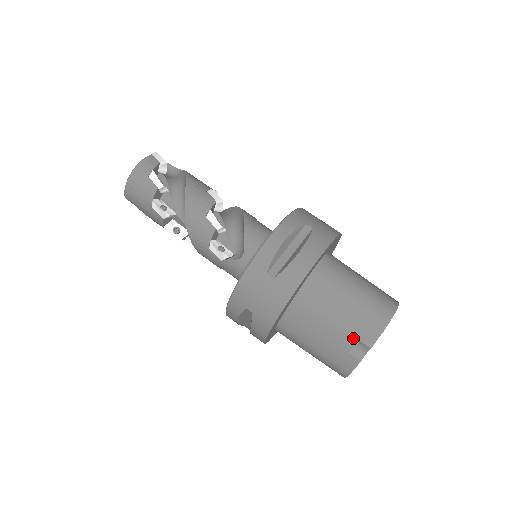
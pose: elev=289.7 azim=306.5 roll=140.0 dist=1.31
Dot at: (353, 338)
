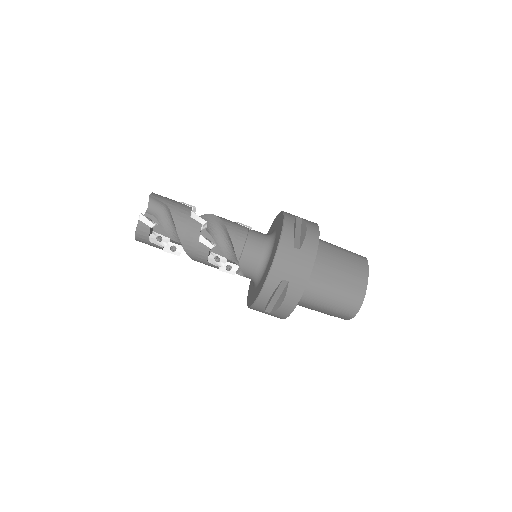
Dot at: occluded
